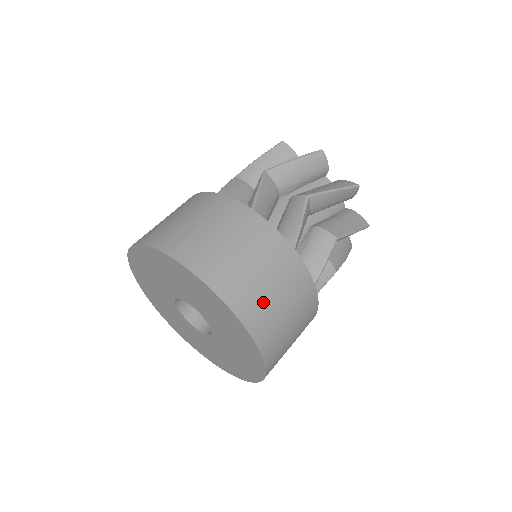
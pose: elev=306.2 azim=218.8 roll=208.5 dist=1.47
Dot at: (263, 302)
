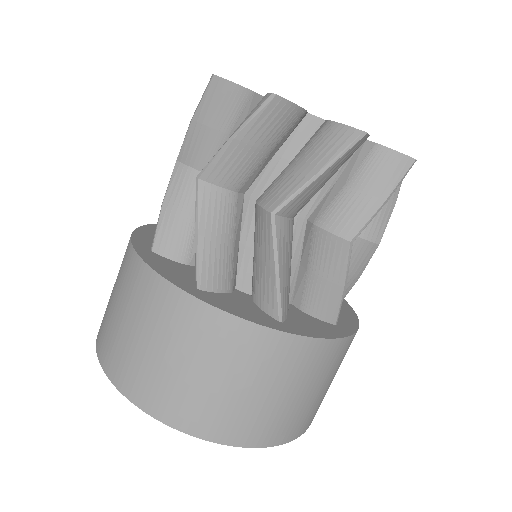
Dot at: (319, 402)
